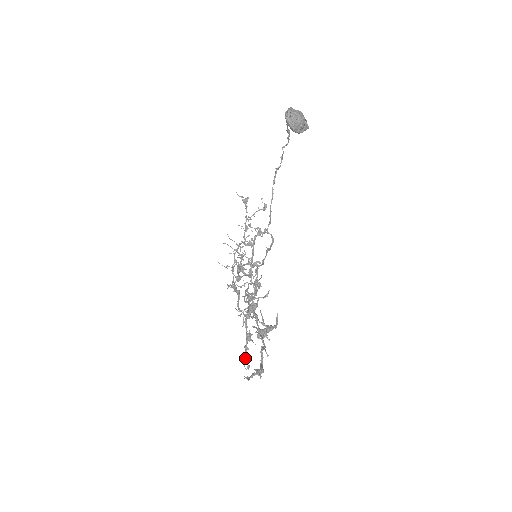
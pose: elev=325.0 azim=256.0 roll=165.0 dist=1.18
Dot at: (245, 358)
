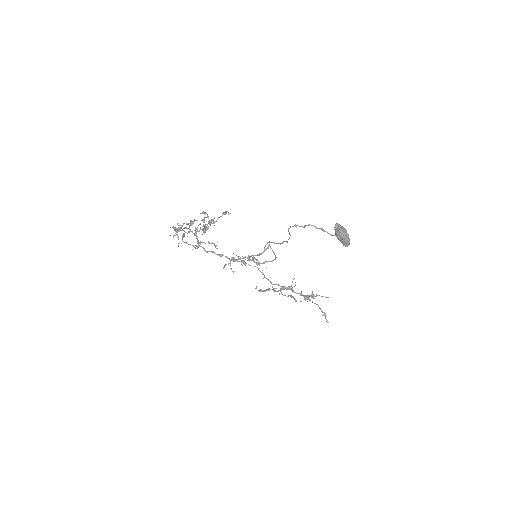
Dot at: (264, 291)
